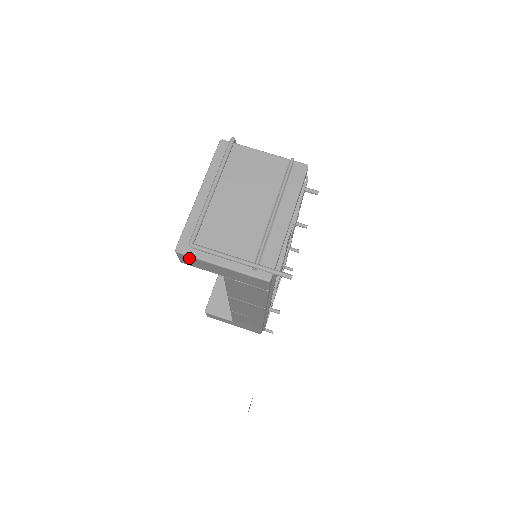
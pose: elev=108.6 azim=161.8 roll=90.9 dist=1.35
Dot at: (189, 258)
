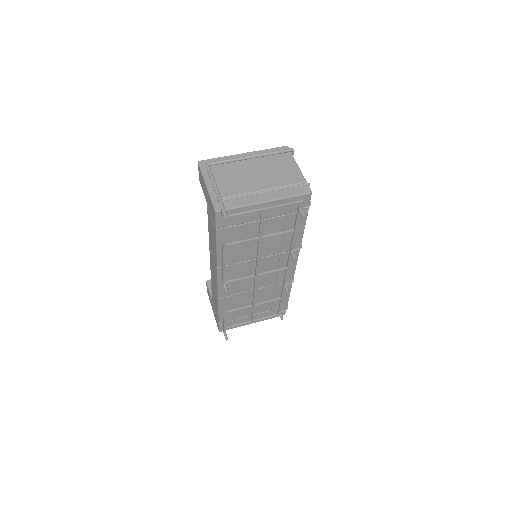
Dot at: (200, 172)
